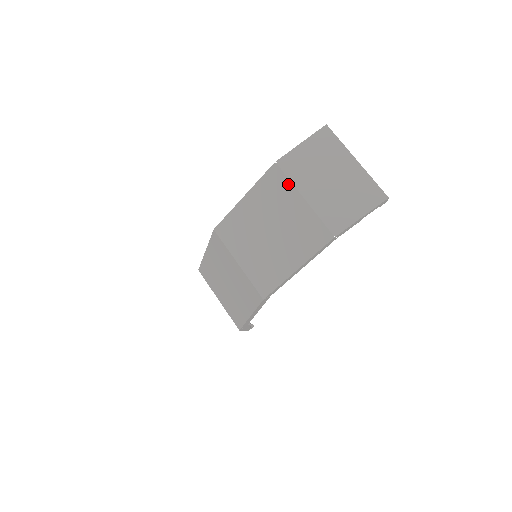
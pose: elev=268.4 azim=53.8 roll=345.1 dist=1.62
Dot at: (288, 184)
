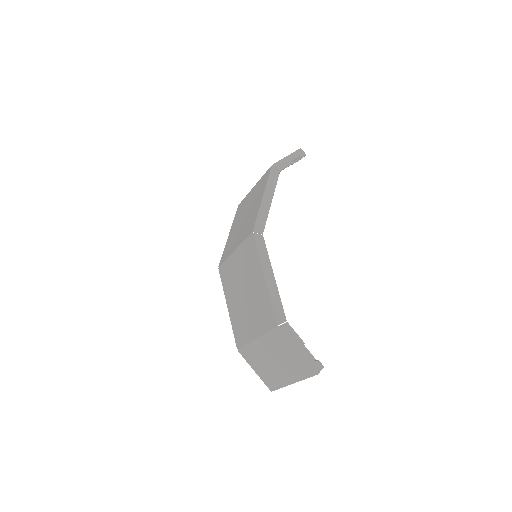
Dot at: (246, 197)
